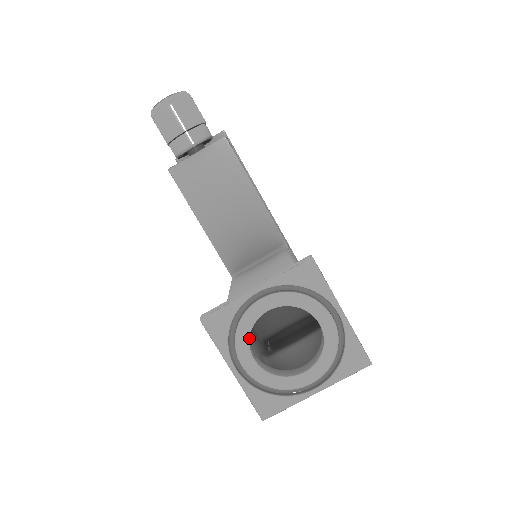
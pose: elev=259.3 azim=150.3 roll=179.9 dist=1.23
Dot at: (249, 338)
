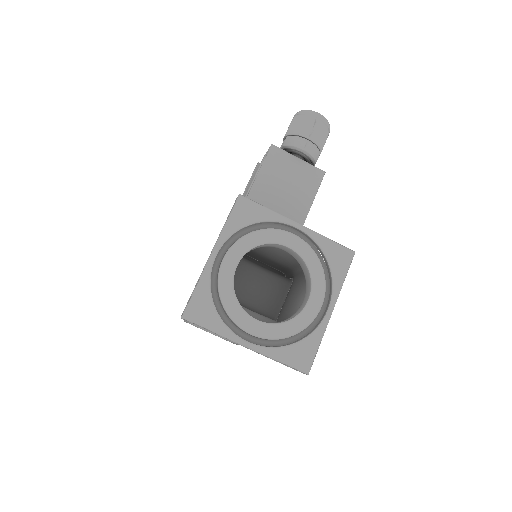
Dot at: (253, 248)
